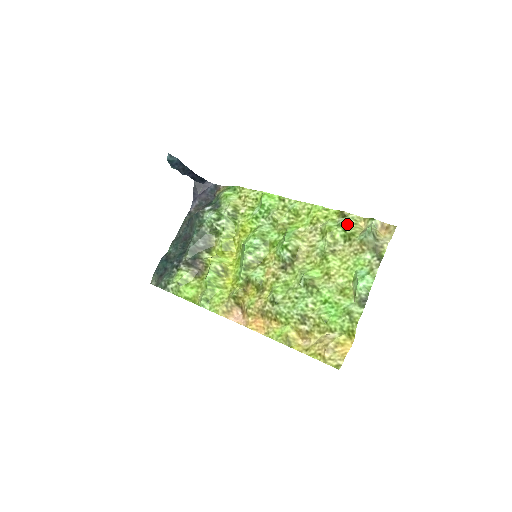
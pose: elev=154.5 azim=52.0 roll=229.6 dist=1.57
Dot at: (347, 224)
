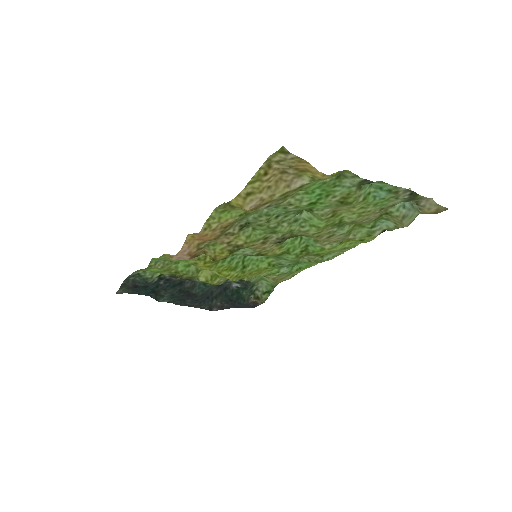
Dot at: (384, 219)
